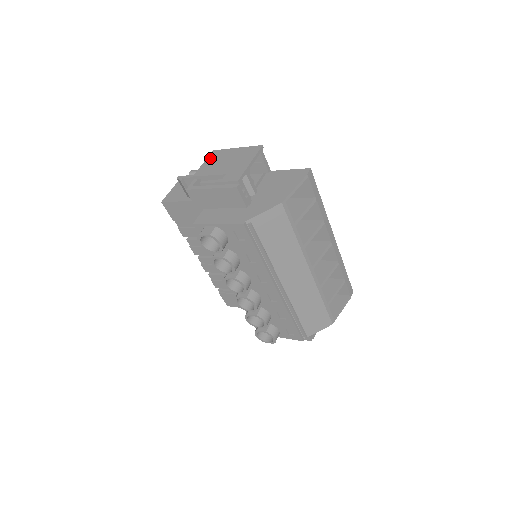
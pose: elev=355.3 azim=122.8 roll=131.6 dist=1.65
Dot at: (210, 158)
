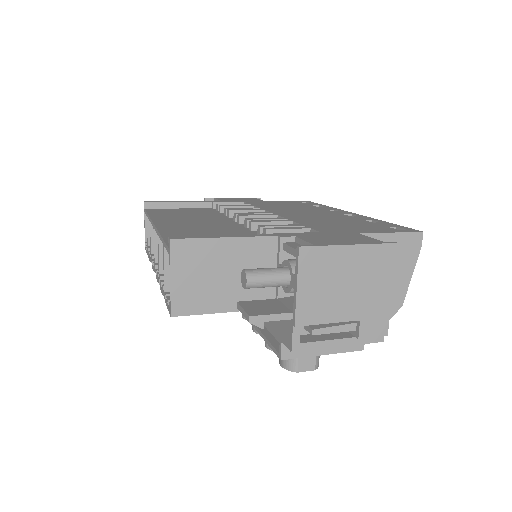
Dot at: (306, 274)
